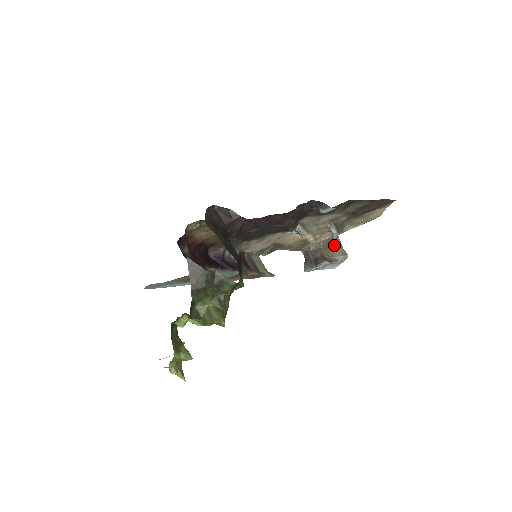
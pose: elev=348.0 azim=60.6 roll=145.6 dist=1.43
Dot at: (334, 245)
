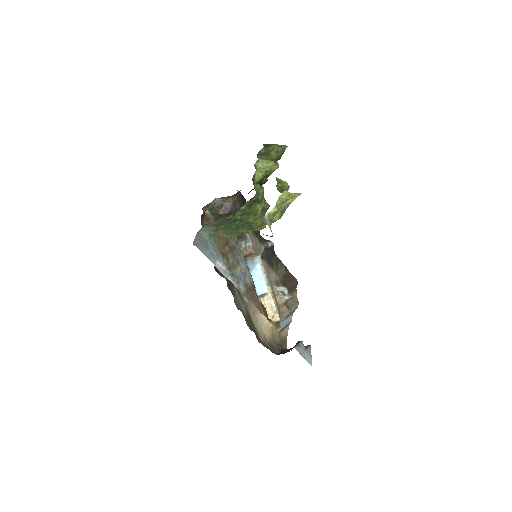
Dot at: occluded
